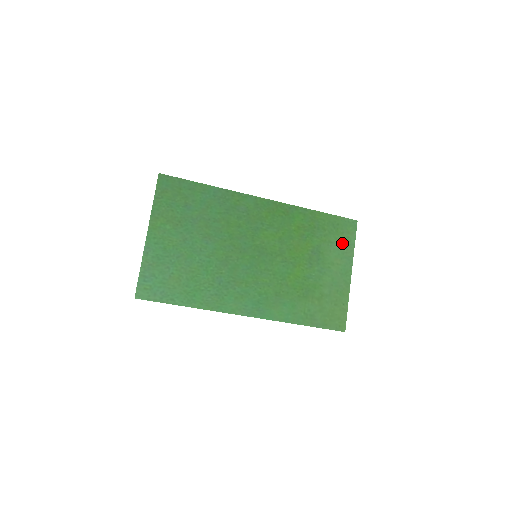
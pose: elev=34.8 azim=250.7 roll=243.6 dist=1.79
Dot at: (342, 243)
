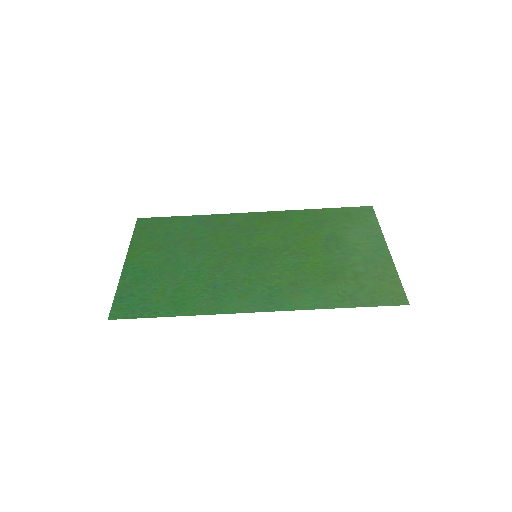
Dot at: (362, 226)
